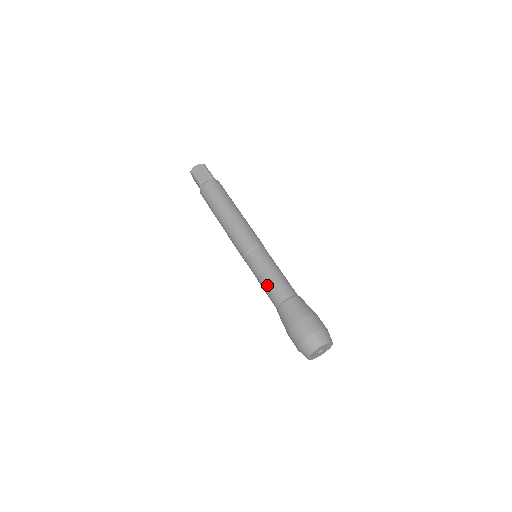
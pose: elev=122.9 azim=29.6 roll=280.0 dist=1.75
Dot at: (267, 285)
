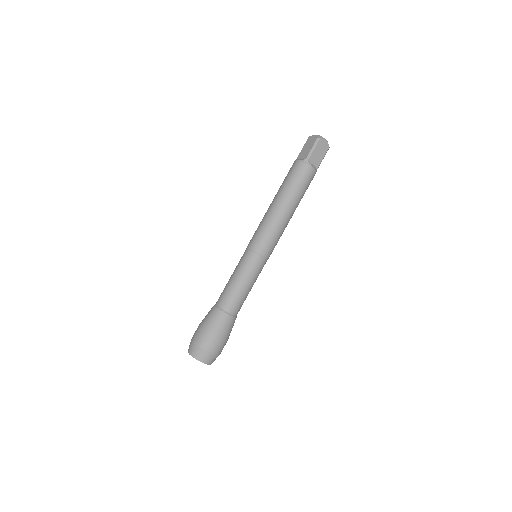
Dot at: (227, 283)
